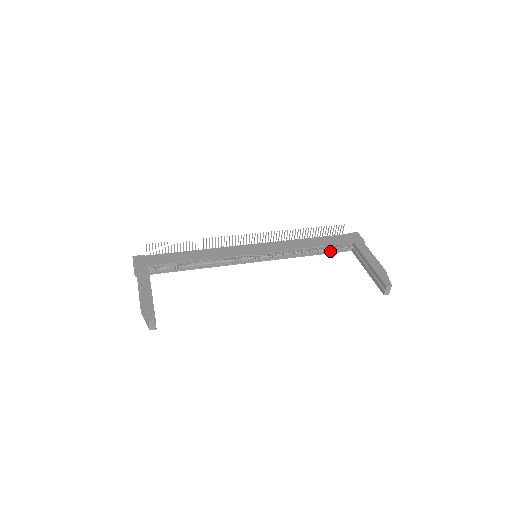
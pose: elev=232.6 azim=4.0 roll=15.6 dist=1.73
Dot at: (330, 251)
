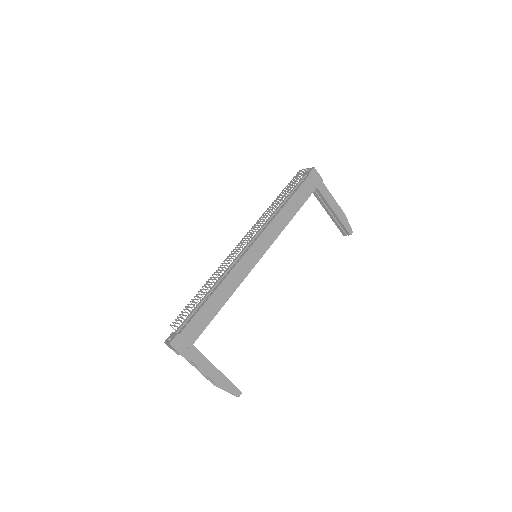
Dot at: occluded
